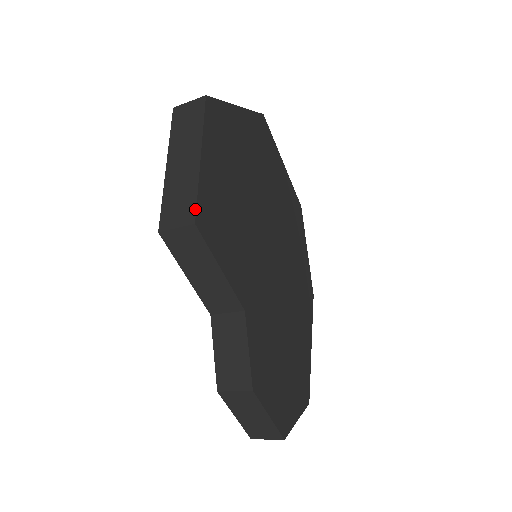
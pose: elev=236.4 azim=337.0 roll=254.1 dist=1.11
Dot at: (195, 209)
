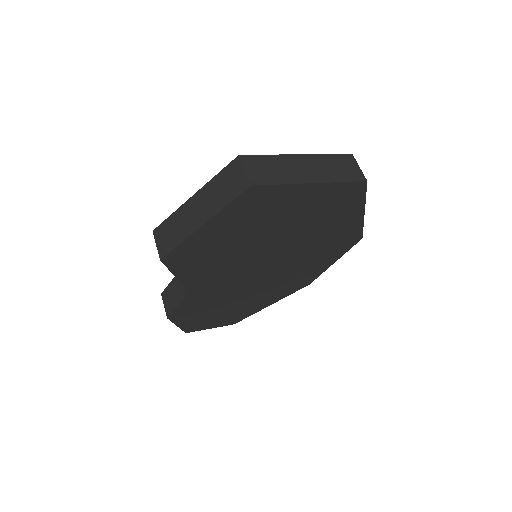
Dot at: (168, 253)
